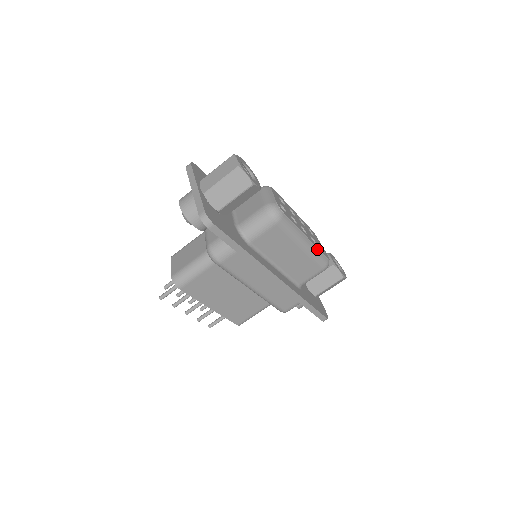
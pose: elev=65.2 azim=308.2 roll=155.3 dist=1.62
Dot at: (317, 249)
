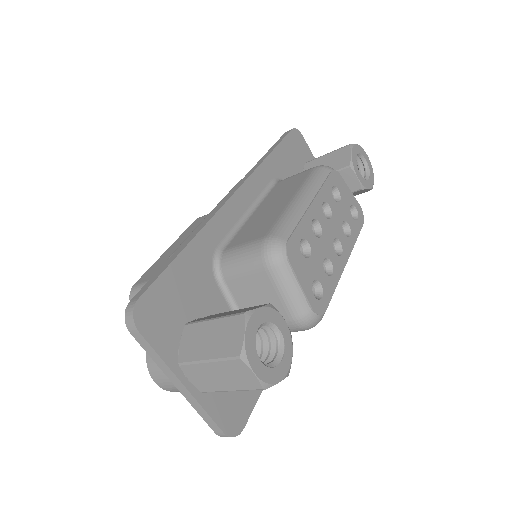
Dot at: (354, 244)
